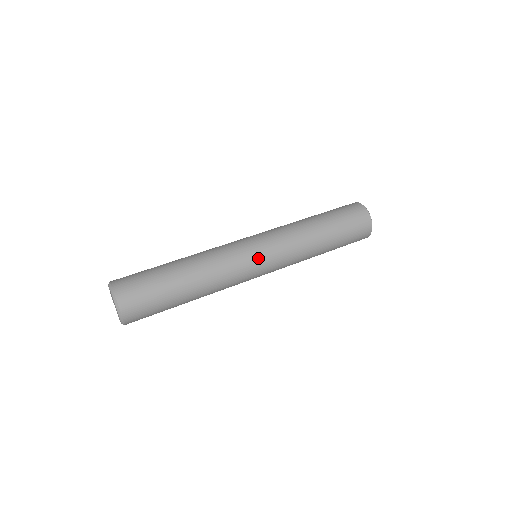
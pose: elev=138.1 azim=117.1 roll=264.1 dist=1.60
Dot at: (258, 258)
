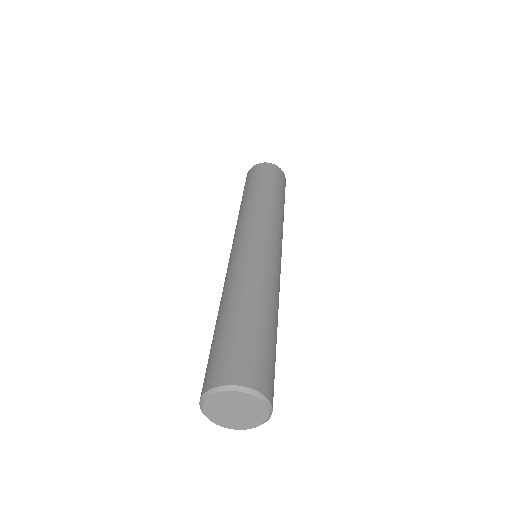
Dot at: occluded
